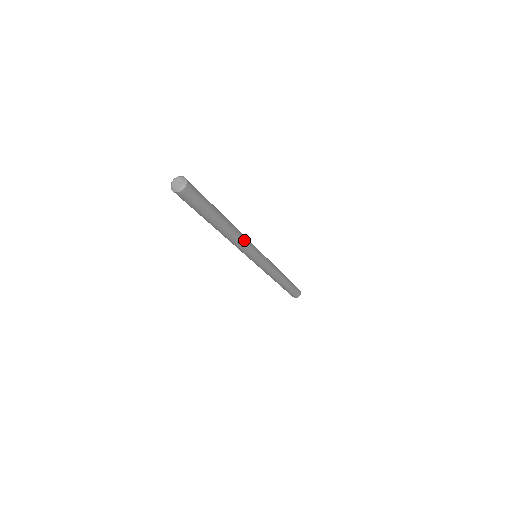
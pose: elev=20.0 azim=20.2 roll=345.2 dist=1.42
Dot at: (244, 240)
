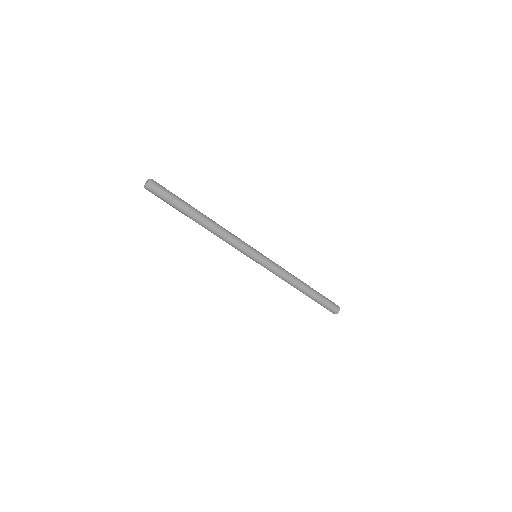
Dot at: (230, 235)
